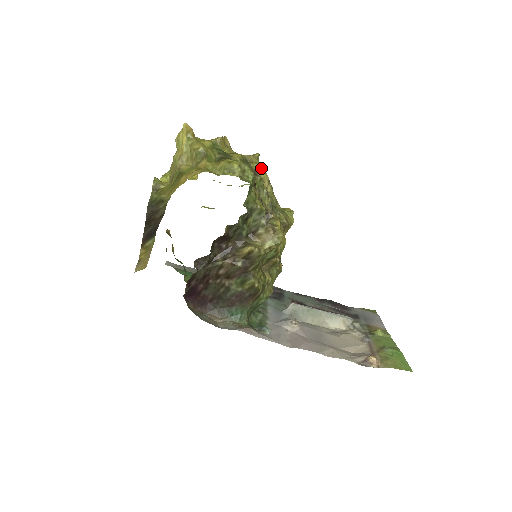
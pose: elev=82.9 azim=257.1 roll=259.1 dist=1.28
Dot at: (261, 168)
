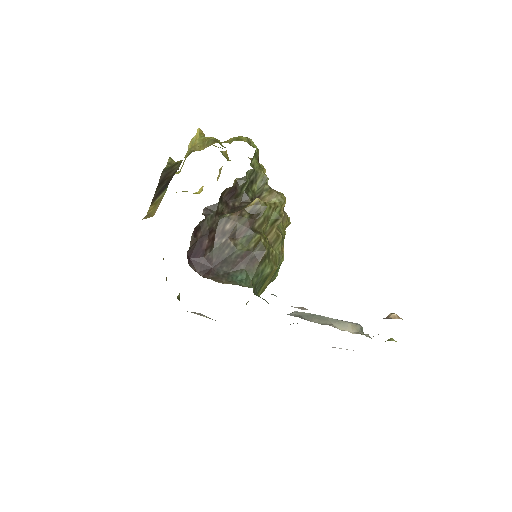
Dot at: occluded
